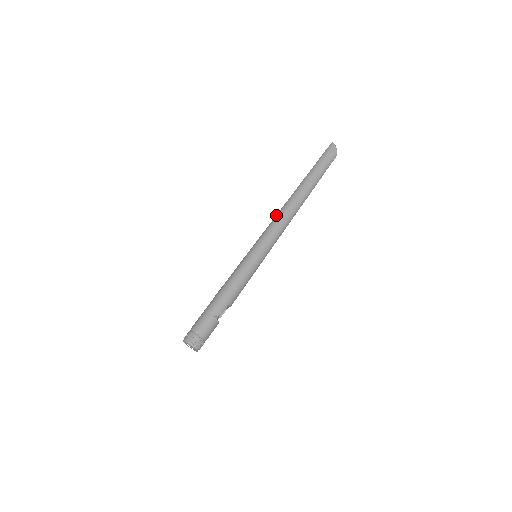
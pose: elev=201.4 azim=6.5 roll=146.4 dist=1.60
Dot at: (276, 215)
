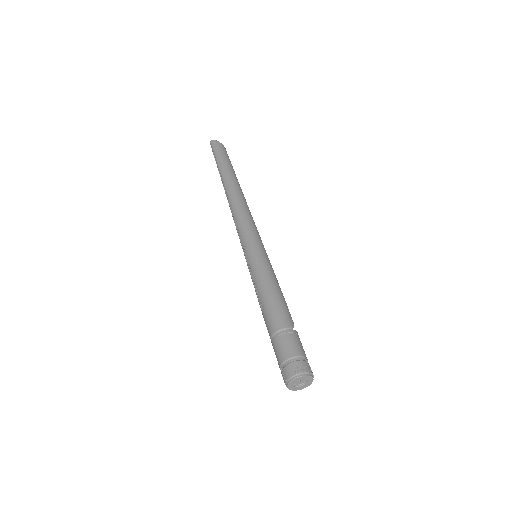
Dot at: (233, 212)
